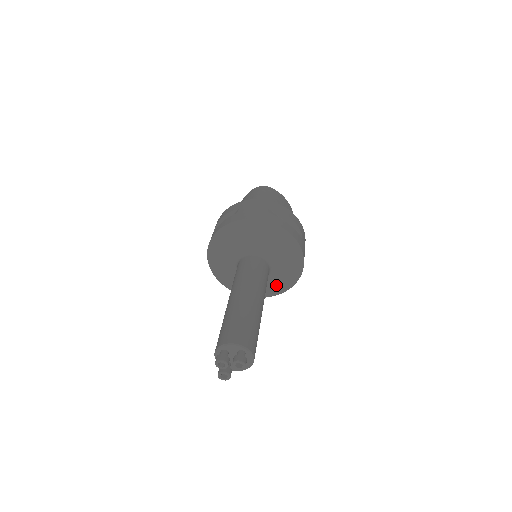
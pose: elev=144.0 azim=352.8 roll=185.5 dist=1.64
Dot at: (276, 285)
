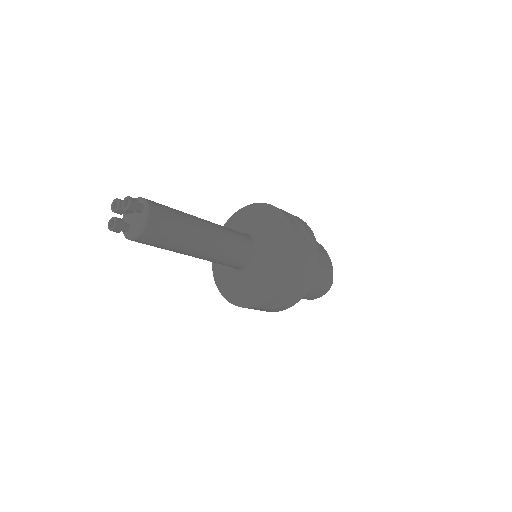
Dot at: (261, 285)
